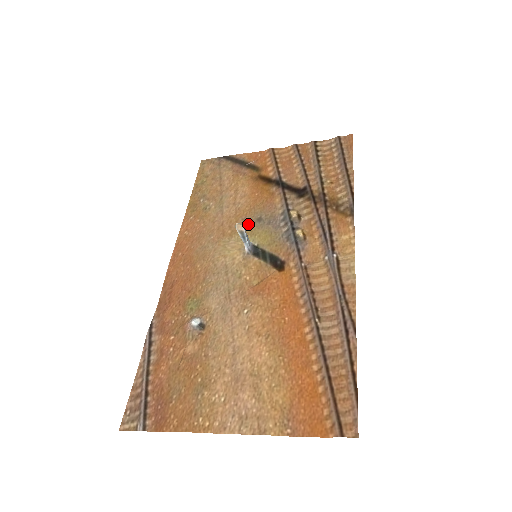
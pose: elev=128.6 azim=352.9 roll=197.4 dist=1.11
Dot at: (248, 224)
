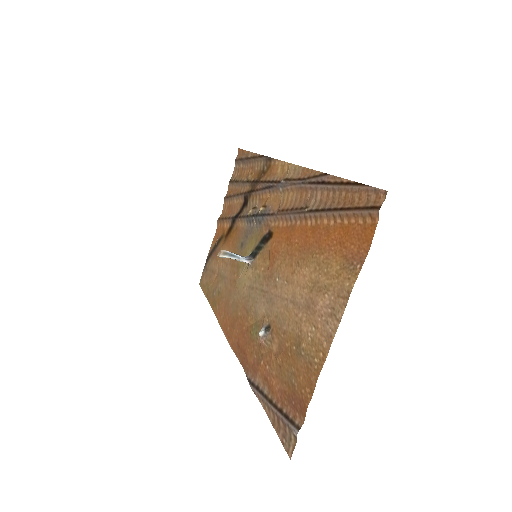
Dot at: occluded
